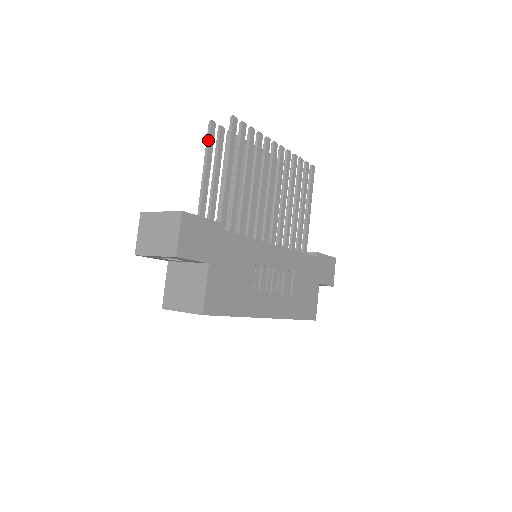
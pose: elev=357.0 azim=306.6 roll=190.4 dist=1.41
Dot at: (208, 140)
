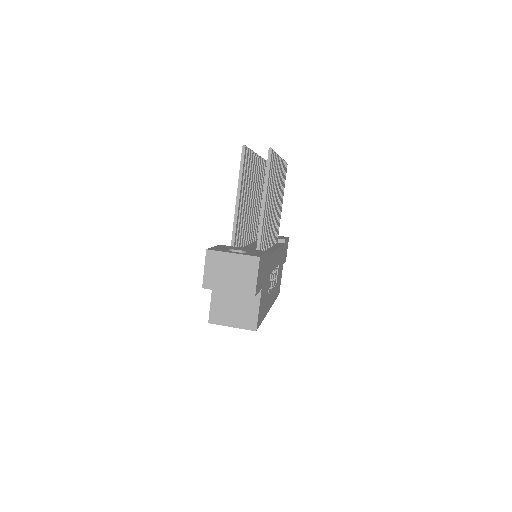
Dot at: (242, 165)
